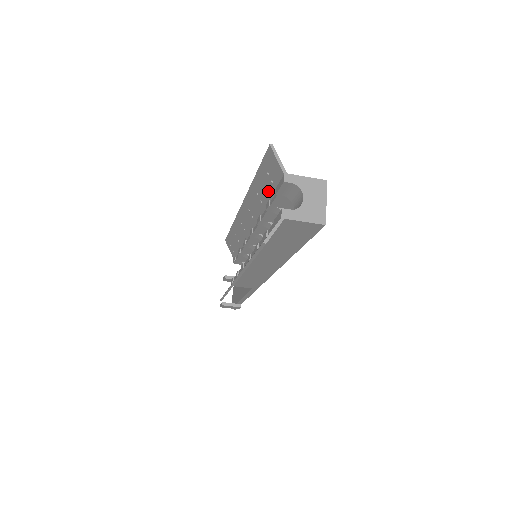
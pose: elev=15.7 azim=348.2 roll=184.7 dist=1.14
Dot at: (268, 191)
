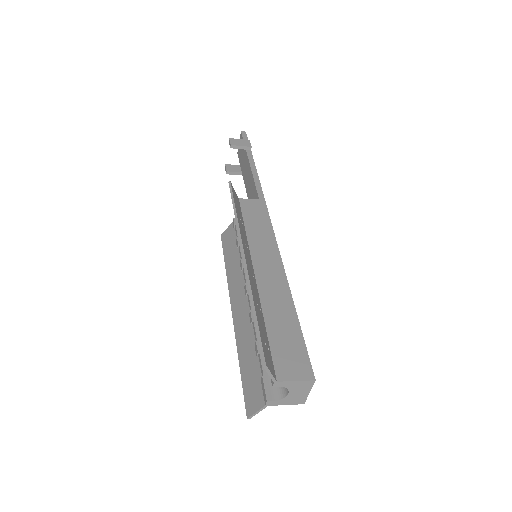
Dot at: occluded
